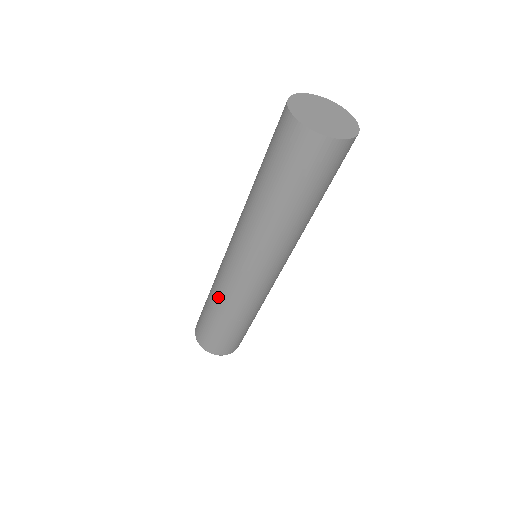
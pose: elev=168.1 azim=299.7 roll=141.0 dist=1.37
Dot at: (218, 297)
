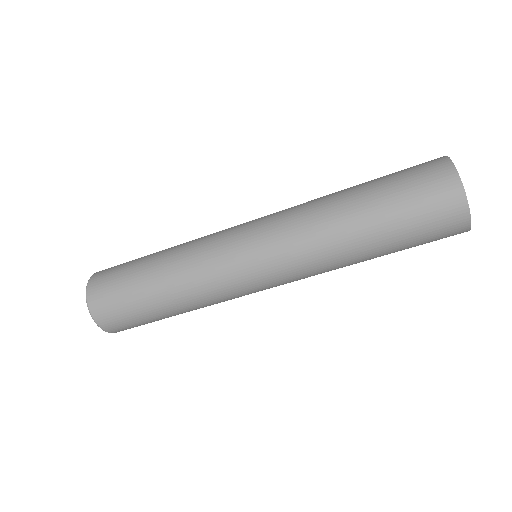
Dot at: (193, 296)
